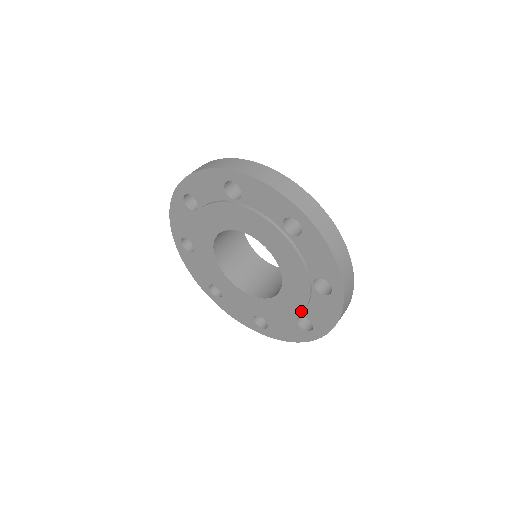
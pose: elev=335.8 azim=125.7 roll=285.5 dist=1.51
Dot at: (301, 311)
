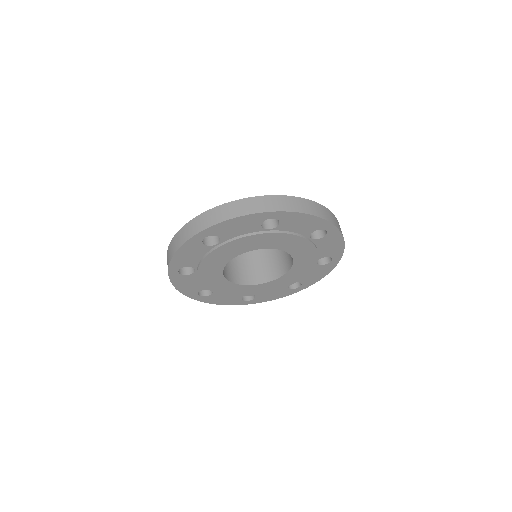
Dot at: (298, 280)
